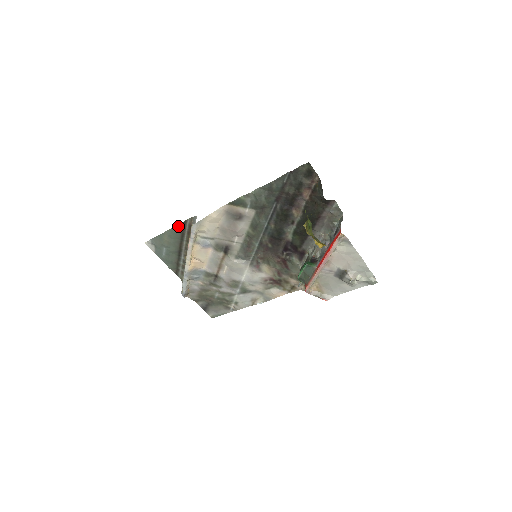
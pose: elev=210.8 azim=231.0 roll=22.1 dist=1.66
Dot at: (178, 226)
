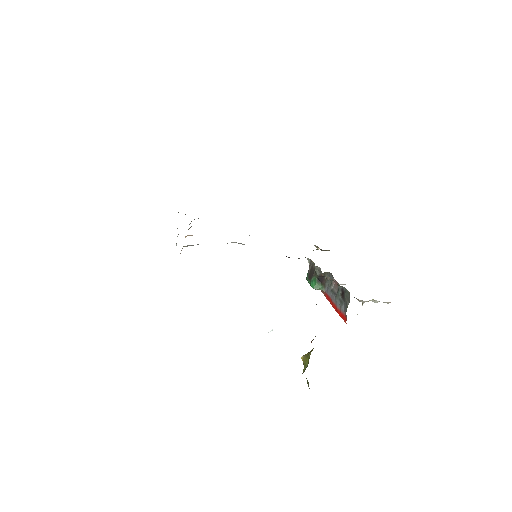
Dot at: occluded
